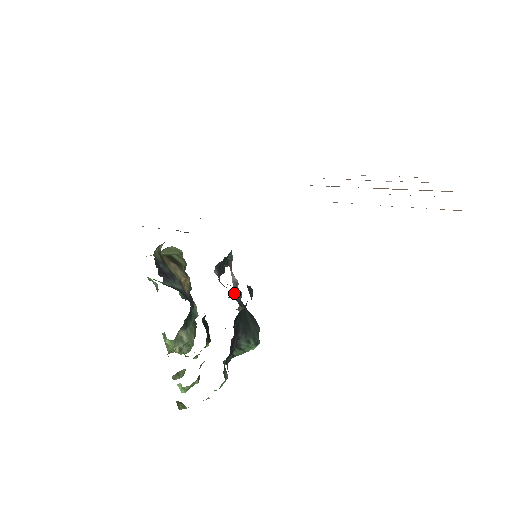
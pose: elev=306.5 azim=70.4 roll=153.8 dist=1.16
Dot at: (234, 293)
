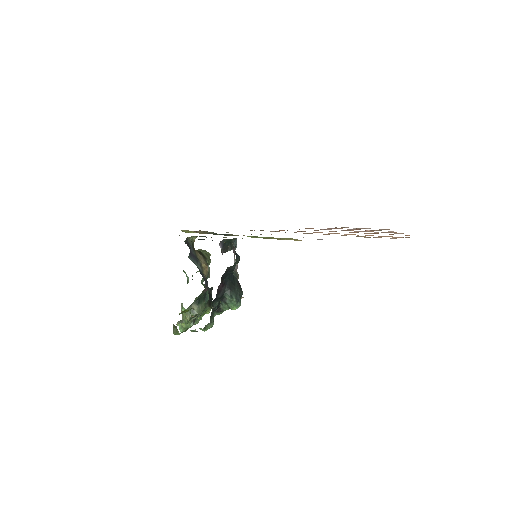
Dot at: occluded
